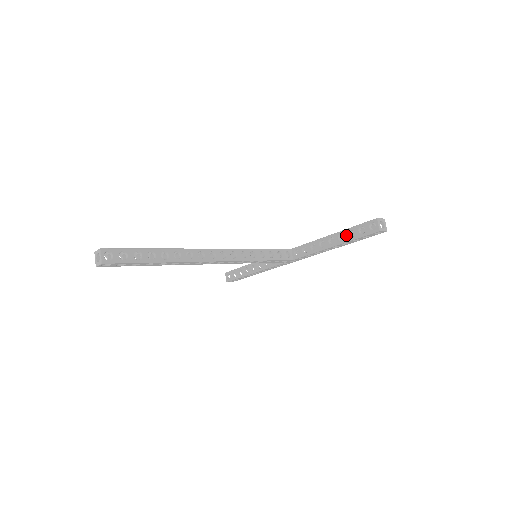
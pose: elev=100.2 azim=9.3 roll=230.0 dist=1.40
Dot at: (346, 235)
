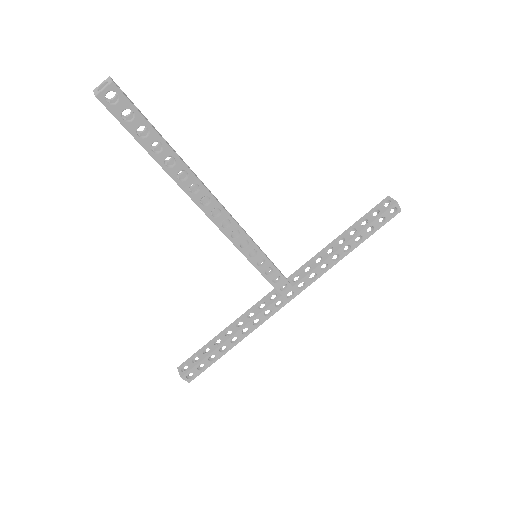
Dot at: (358, 226)
